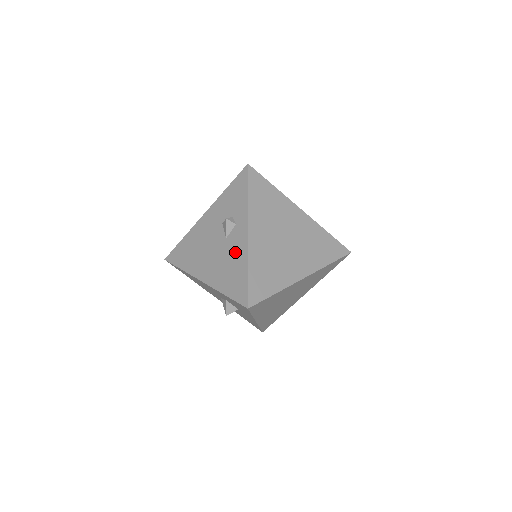
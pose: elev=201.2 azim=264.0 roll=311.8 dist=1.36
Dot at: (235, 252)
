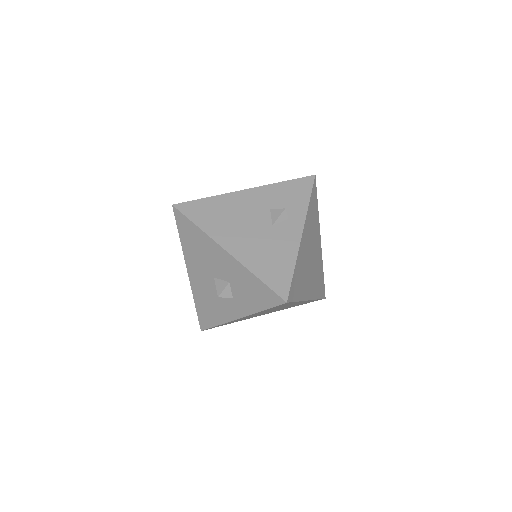
Dot at: (282, 243)
